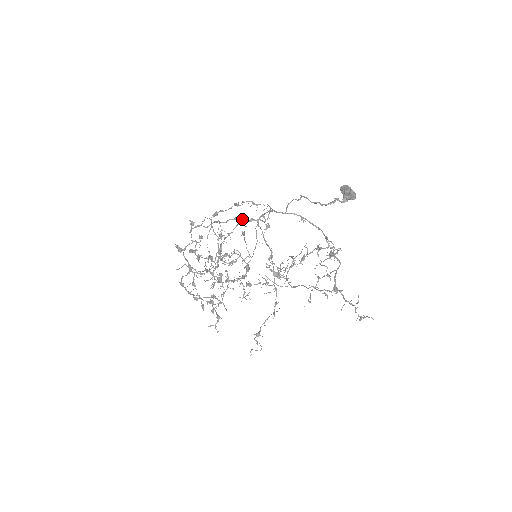
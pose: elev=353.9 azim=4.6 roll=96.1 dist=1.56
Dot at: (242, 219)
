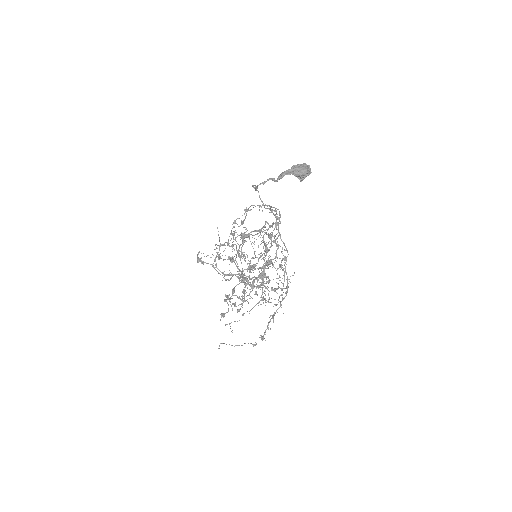
Dot at: occluded
